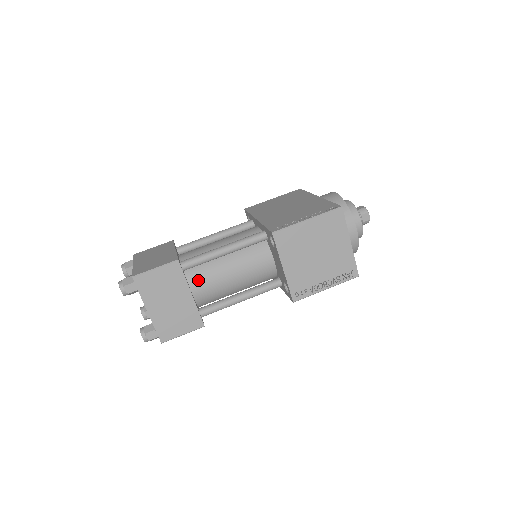
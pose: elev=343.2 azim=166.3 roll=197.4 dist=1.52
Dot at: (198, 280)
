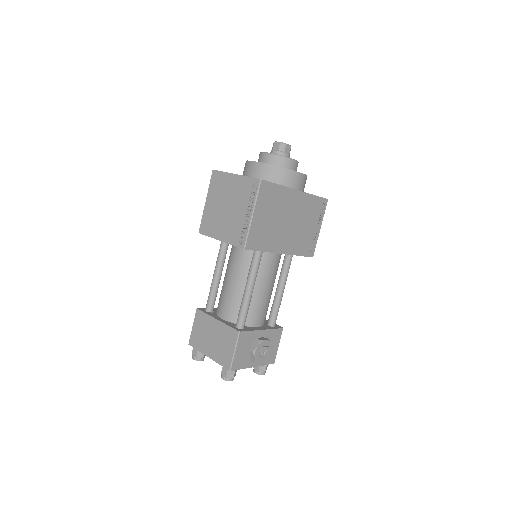
Dot at: (220, 308)
